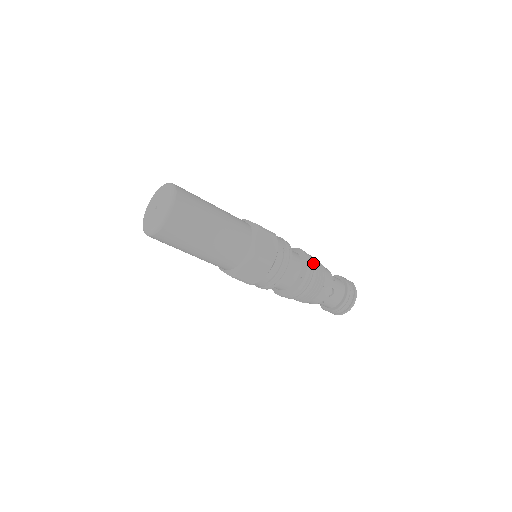
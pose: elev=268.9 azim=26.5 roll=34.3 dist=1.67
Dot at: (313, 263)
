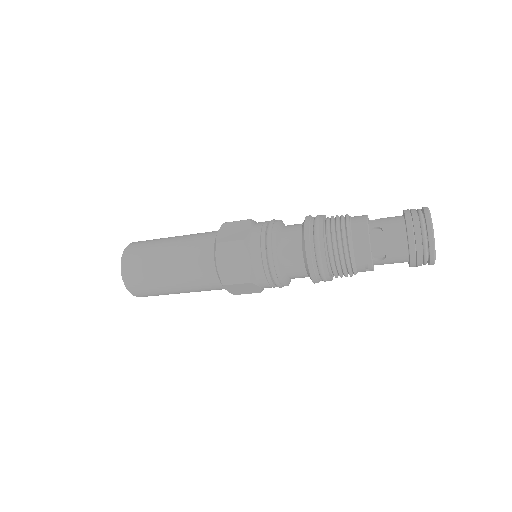
Dot at: (319, 217)
